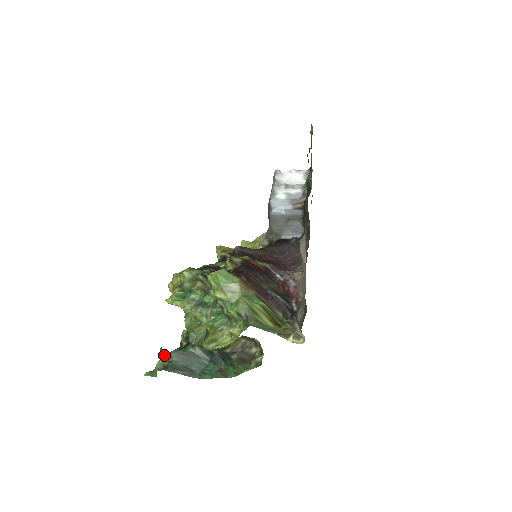
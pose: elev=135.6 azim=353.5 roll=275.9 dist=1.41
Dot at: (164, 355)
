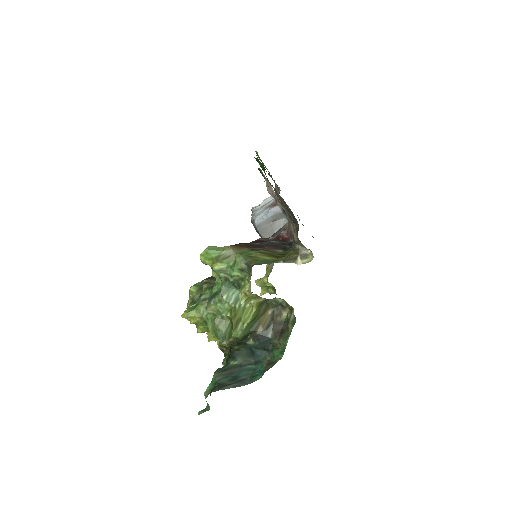
Dot at: occluded
